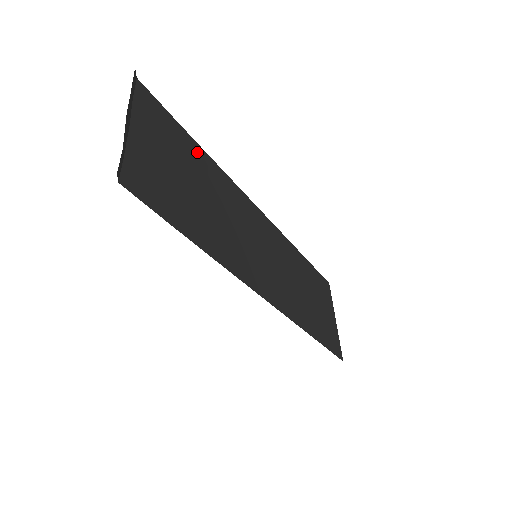
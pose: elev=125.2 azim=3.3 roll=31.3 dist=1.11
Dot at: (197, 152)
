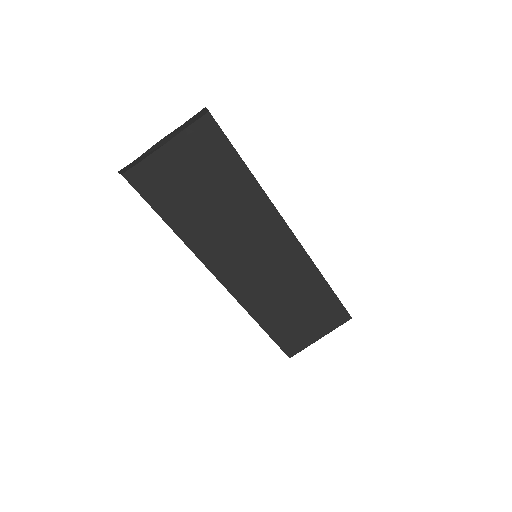
Dot at: (240, 174)
